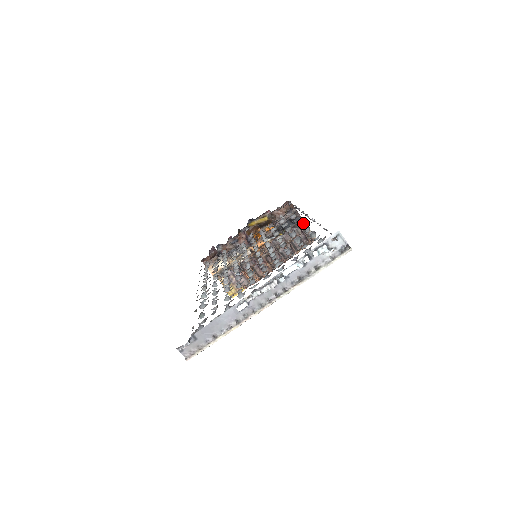
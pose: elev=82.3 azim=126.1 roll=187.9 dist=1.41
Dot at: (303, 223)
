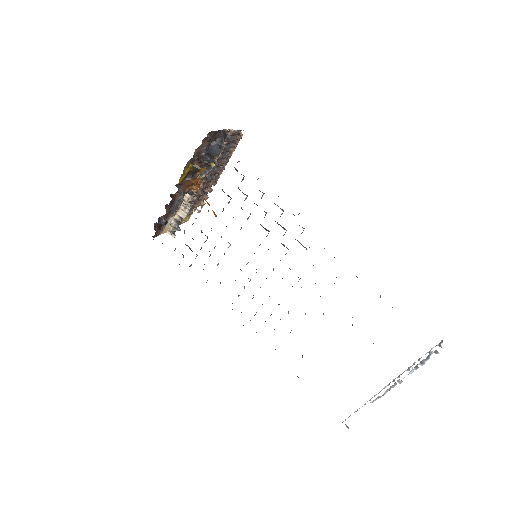
Dot at: occluded
